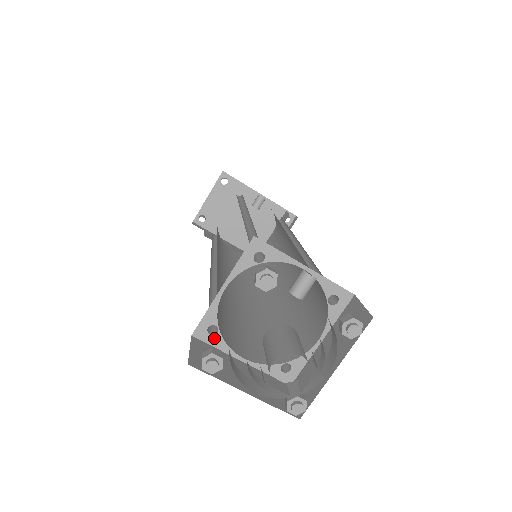
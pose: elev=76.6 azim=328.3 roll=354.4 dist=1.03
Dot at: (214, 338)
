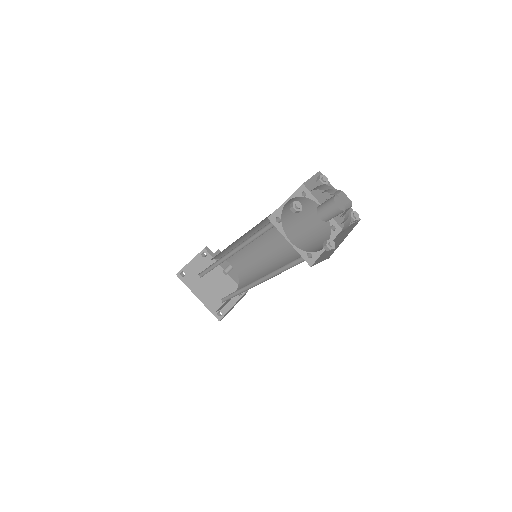
Dot at: (278, 224)
